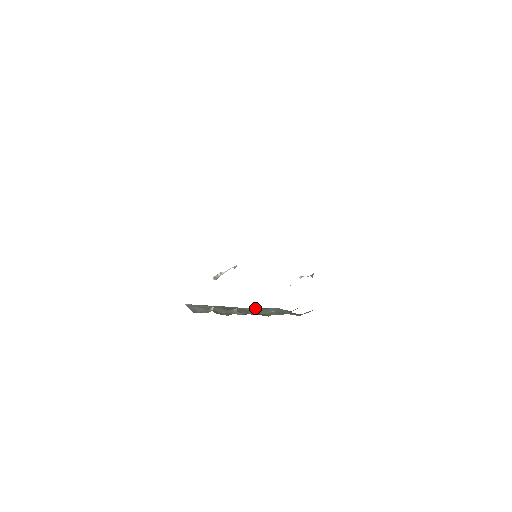
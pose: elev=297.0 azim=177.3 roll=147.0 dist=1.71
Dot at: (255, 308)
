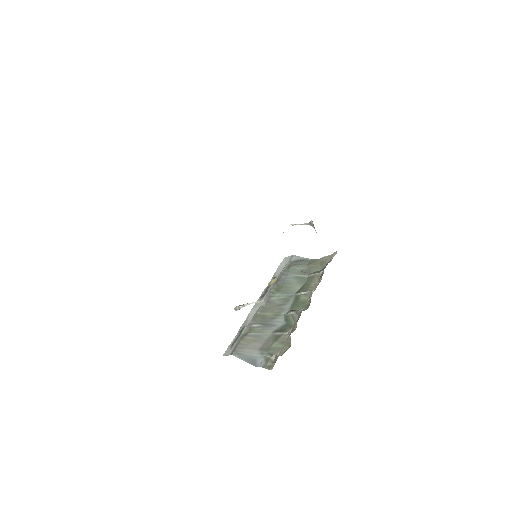
Dot at: (277, 290)
